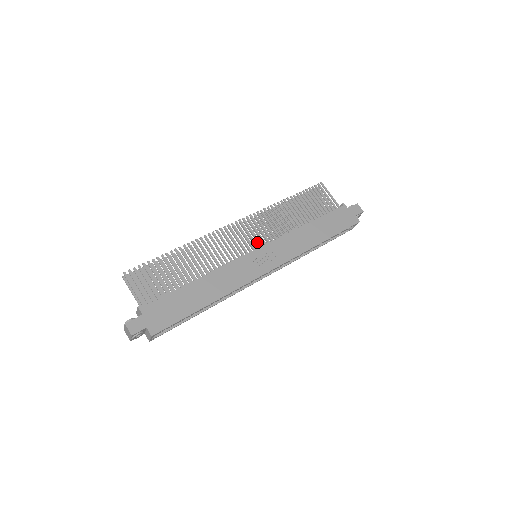
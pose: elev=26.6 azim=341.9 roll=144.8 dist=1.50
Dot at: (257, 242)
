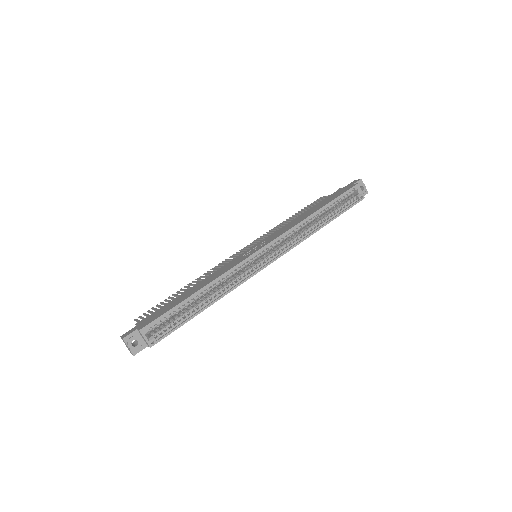
Dot at: occluded
